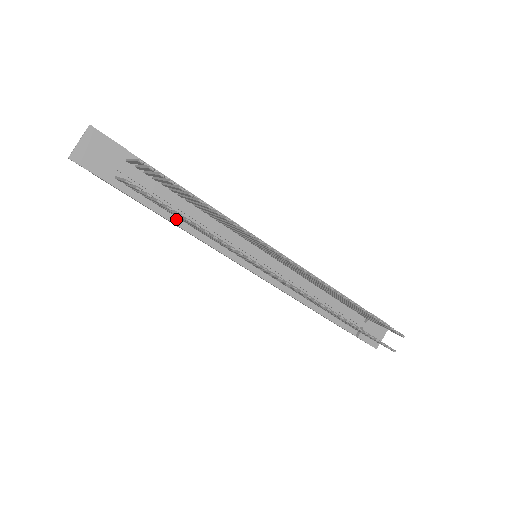
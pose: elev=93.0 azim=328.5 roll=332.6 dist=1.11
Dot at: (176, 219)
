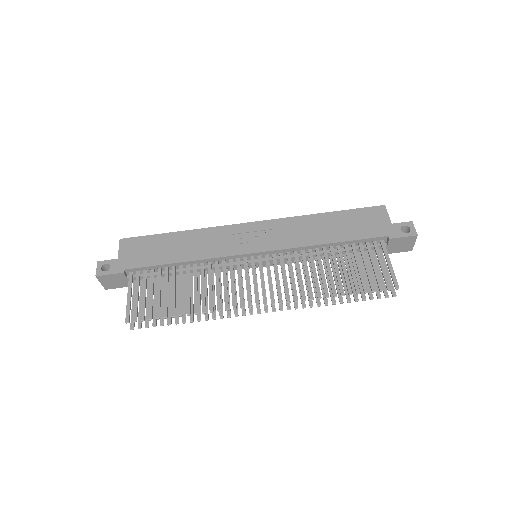
Dot at: (185, 275)
